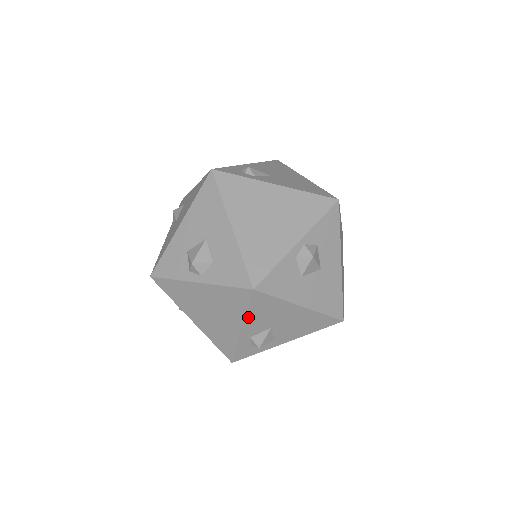
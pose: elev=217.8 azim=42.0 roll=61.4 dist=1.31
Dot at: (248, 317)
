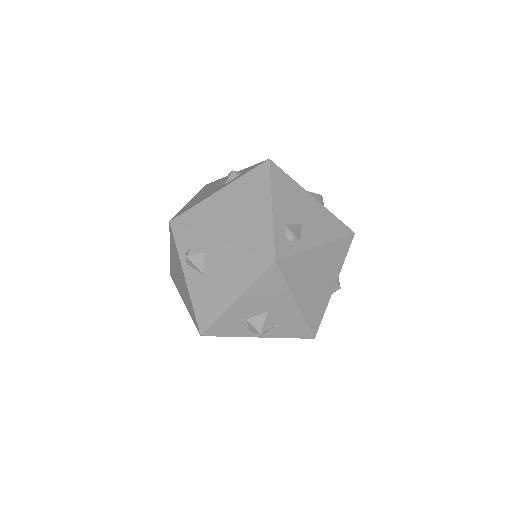
Dot at: occluded
